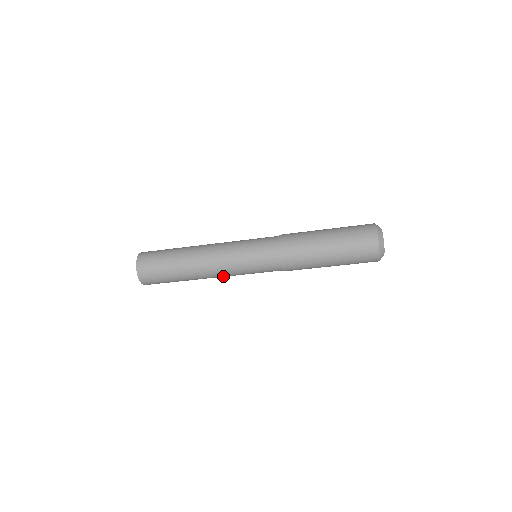
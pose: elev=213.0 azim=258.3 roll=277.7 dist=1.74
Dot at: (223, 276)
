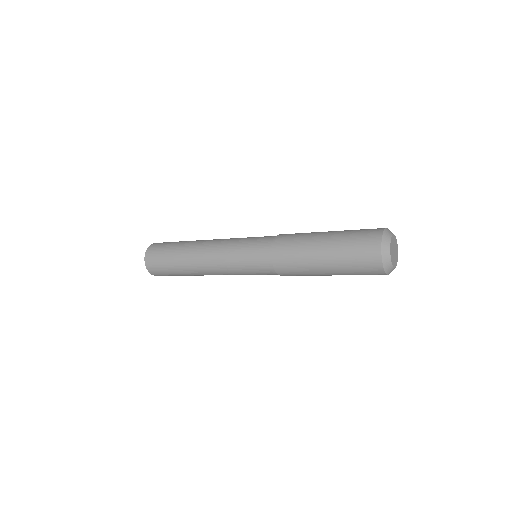
Dot at: (219, 272)
